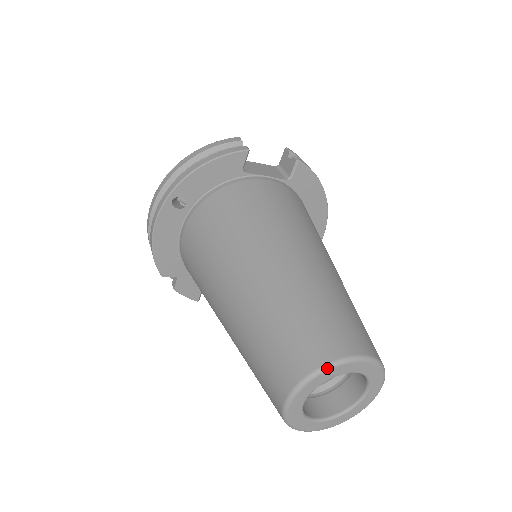
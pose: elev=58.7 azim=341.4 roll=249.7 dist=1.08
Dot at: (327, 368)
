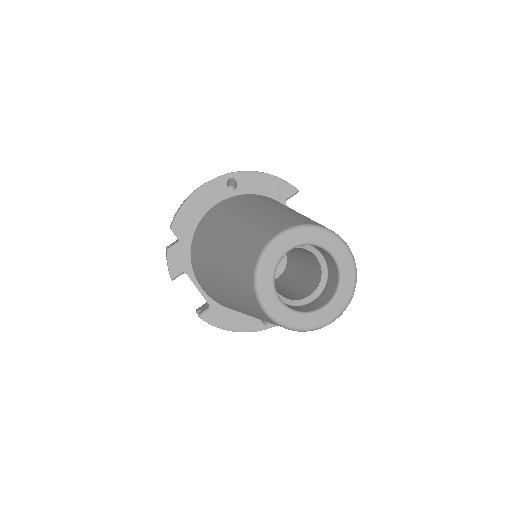
Dot at: (325, 229)
